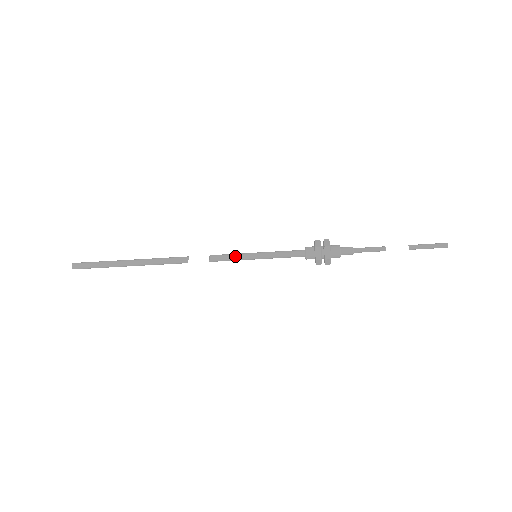
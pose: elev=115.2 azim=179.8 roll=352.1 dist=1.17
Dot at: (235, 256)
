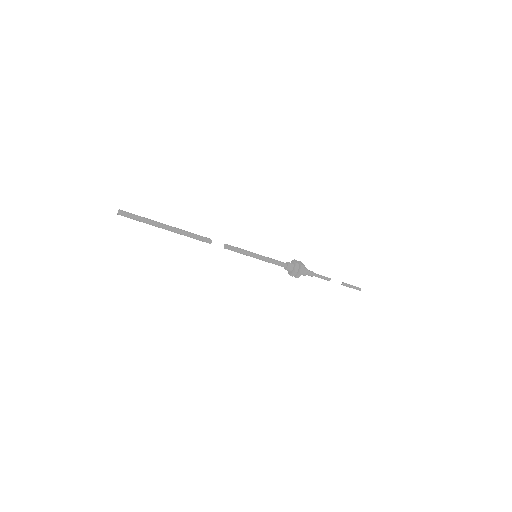
Dot at: (243, 253)
